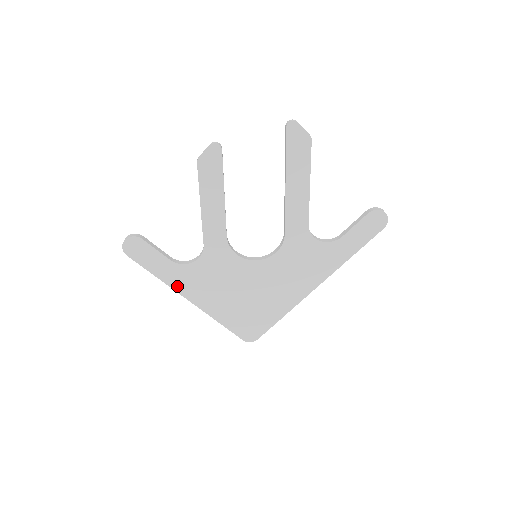
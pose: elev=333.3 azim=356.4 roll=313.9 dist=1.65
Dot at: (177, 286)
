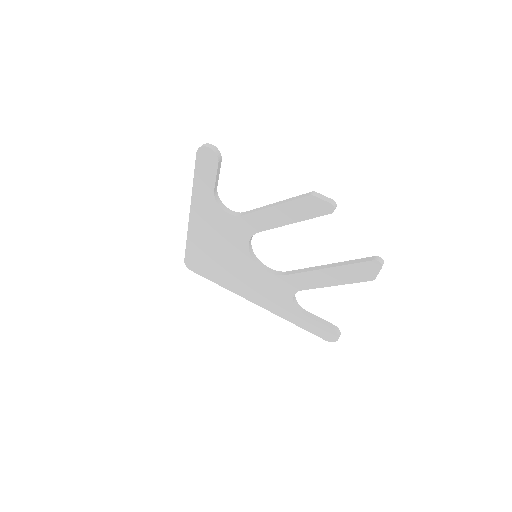
Dot at: (196, 201)
